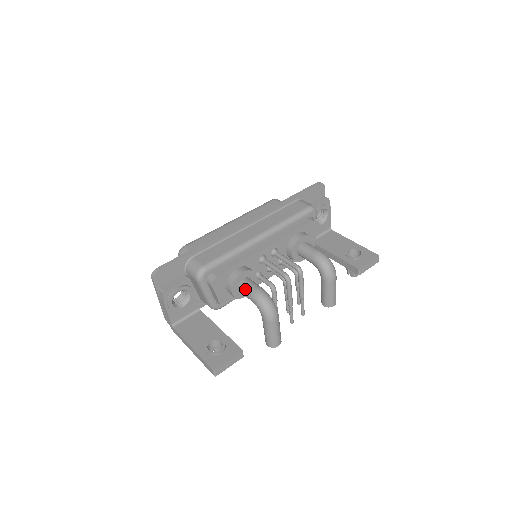
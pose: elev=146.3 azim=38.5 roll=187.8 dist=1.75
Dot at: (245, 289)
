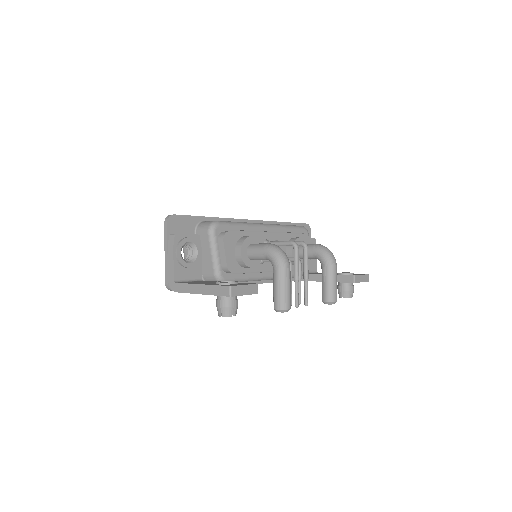
Dot at: (255, 246)
